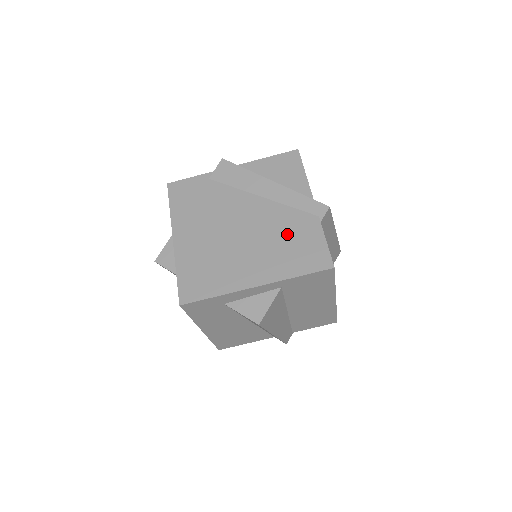
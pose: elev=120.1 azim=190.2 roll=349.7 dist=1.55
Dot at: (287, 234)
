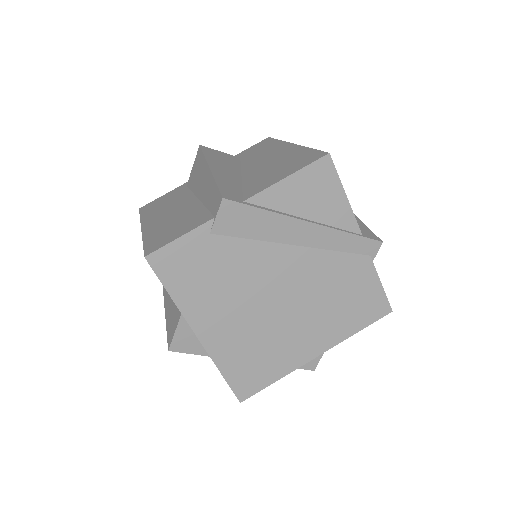
Dot at: (339, 288)
